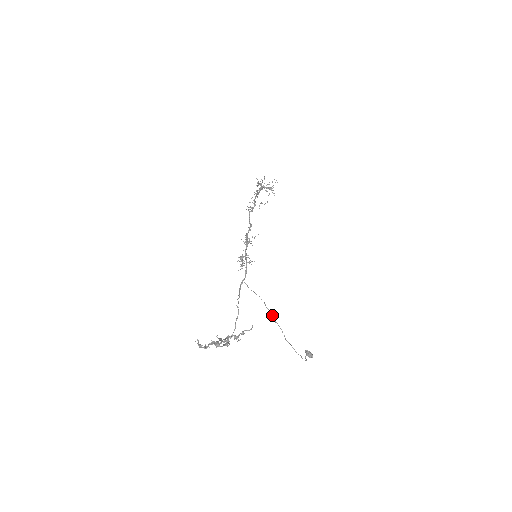
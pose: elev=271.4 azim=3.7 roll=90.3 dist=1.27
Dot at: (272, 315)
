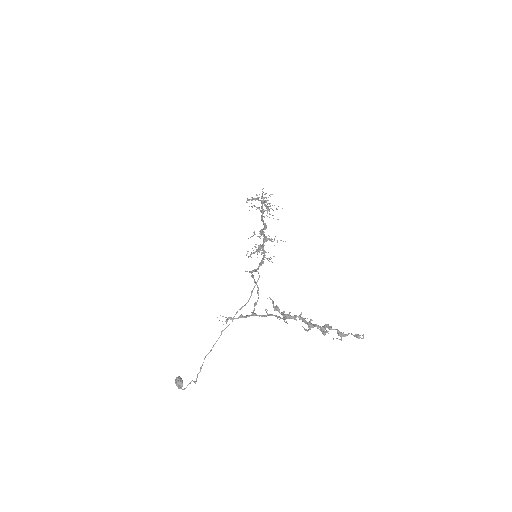
Dot at: occluded
